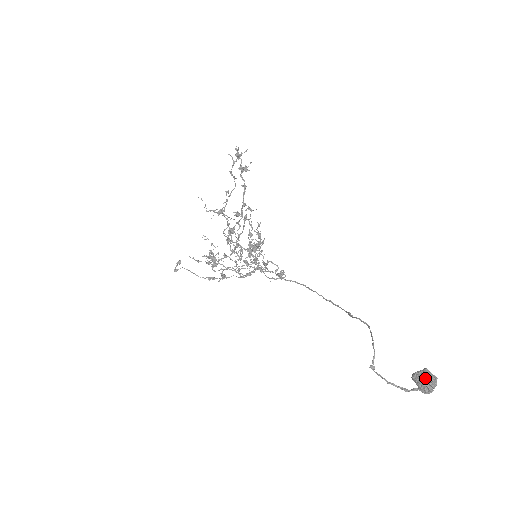
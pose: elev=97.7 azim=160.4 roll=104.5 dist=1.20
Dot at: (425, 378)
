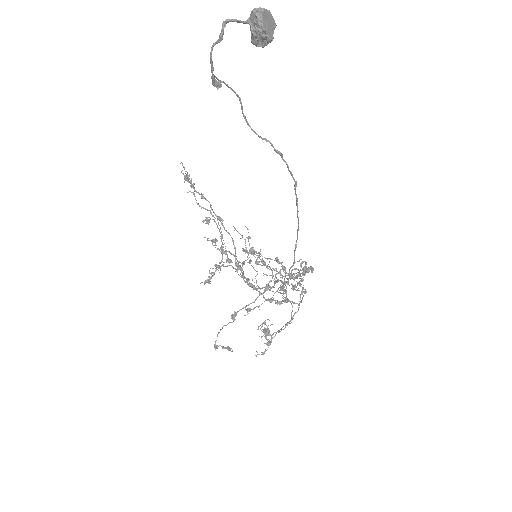
Dot at: (254, 23)
